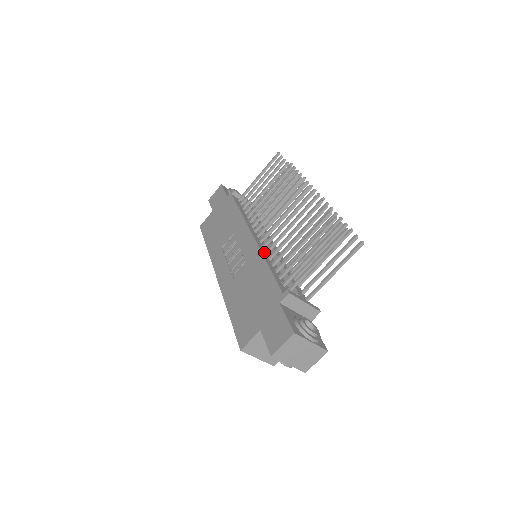
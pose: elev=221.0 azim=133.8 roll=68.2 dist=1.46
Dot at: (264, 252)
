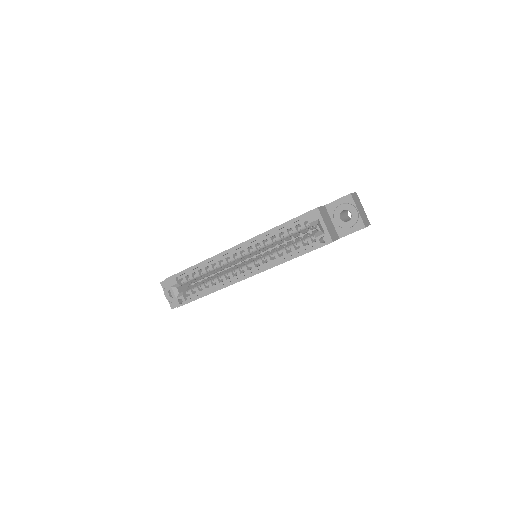
Dot at: occluded
